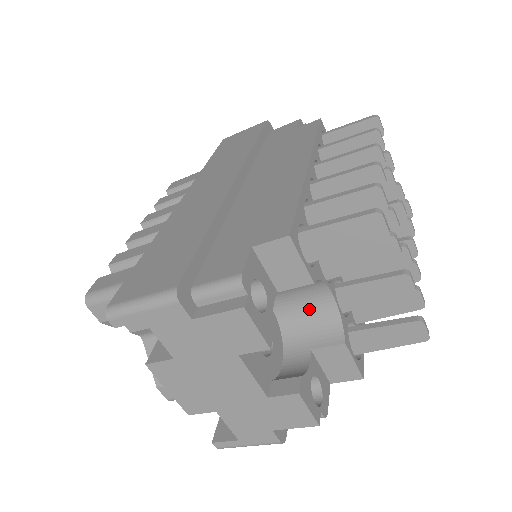
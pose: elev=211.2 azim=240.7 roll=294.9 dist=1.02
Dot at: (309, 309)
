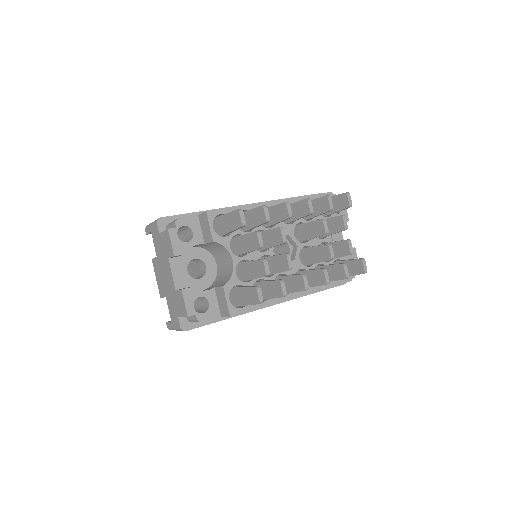
Dot at: (226, 268)
